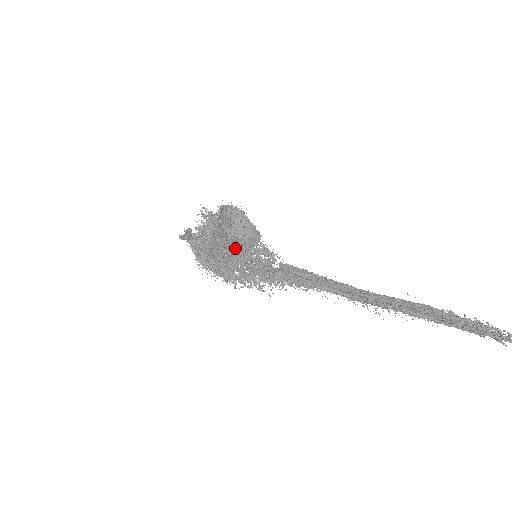
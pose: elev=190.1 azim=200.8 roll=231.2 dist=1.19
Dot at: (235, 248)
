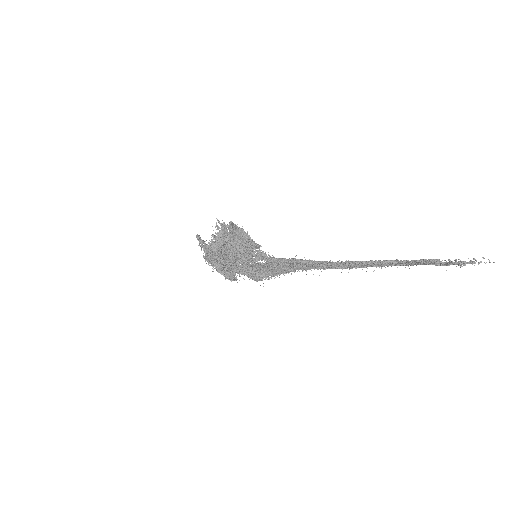
Dot at: (239, 252)
